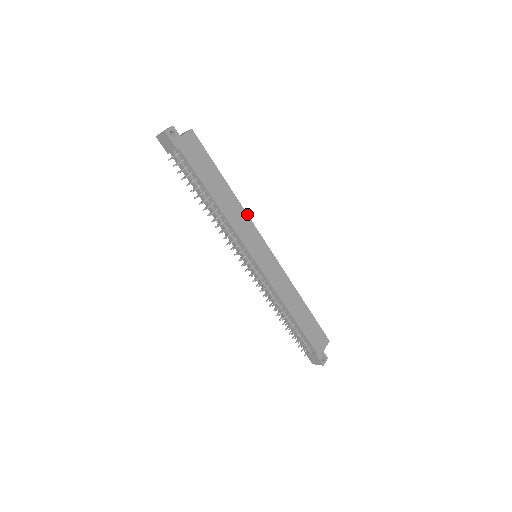
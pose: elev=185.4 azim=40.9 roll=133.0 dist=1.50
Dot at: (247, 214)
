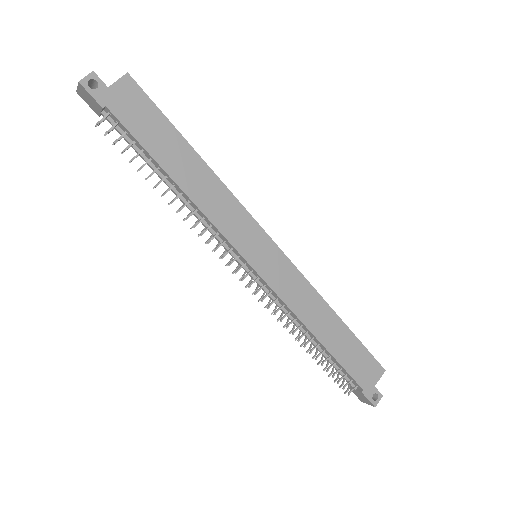
Dot at: occluded
